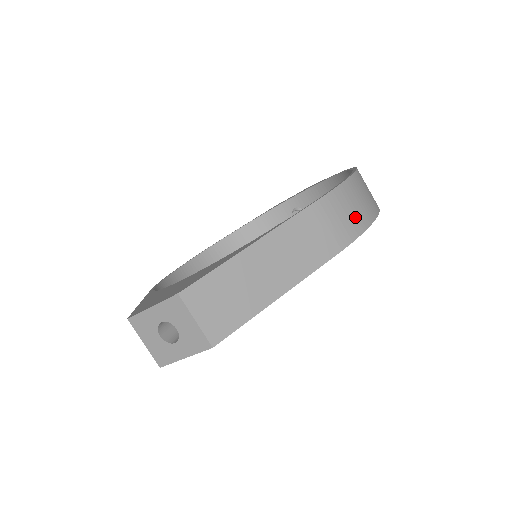
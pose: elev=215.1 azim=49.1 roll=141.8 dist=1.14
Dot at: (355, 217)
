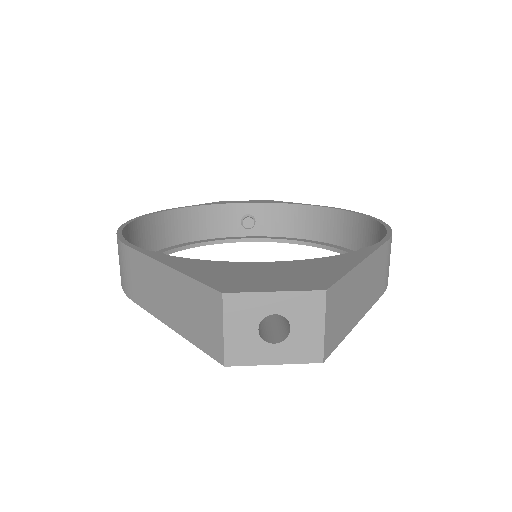
Dot at: occluded
